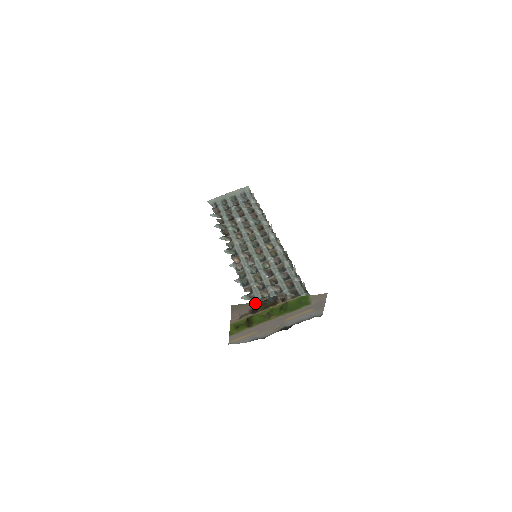
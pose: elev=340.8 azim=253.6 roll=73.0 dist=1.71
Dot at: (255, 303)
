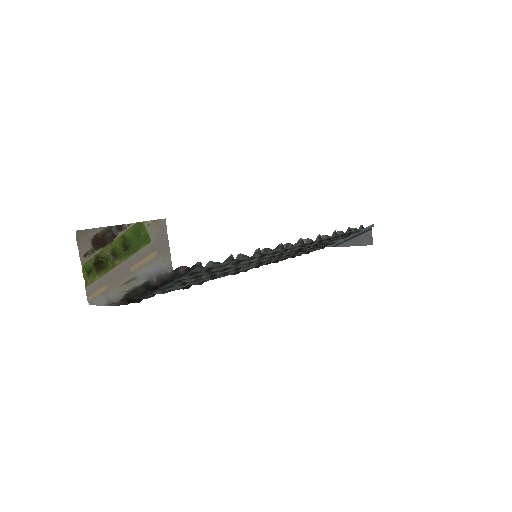
Dot at: (92, 229)
